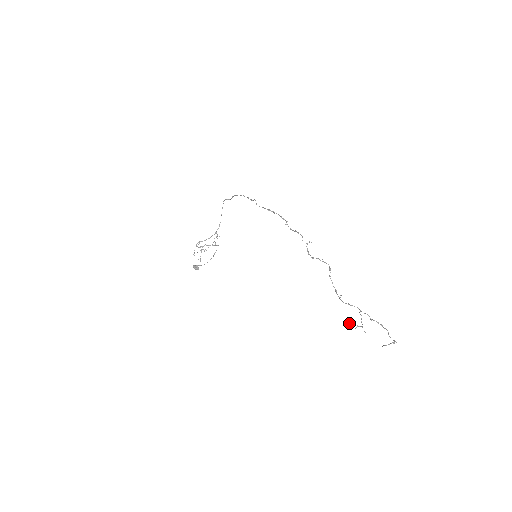
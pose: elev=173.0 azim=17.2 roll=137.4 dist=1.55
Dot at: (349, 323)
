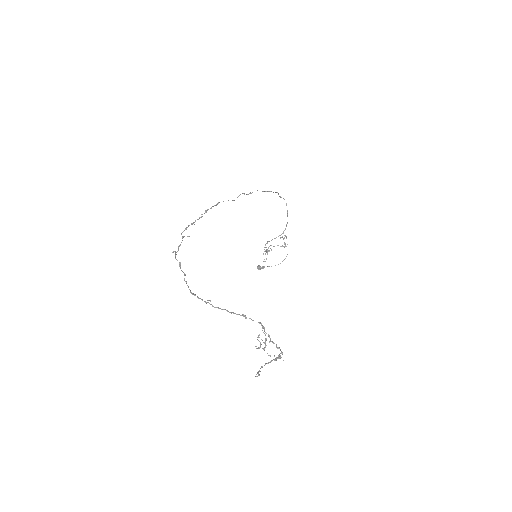
Dot at: (260, 342)
